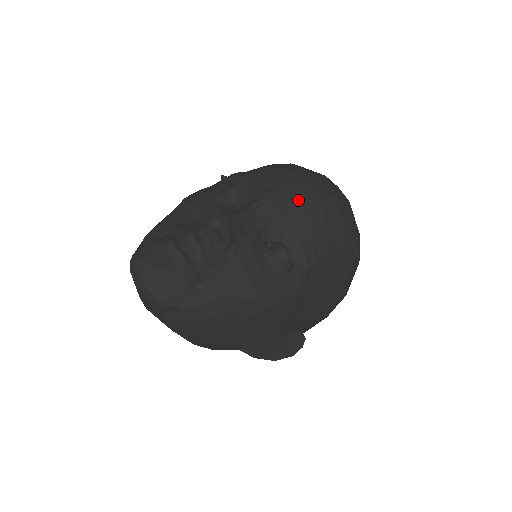
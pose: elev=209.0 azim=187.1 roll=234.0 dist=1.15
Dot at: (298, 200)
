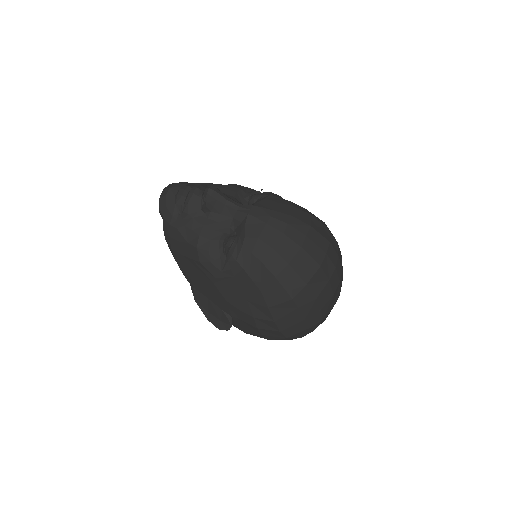
Dot at: (268, 223)
